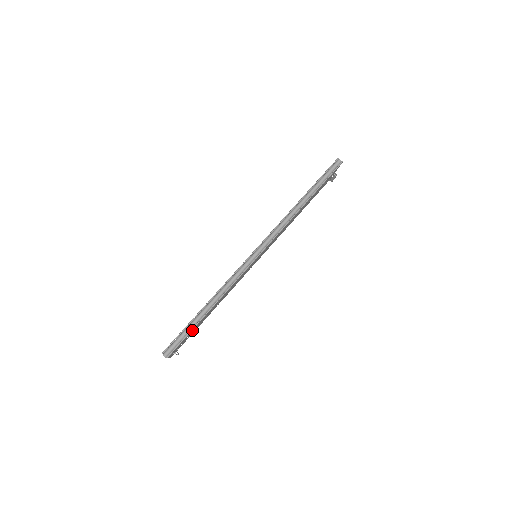
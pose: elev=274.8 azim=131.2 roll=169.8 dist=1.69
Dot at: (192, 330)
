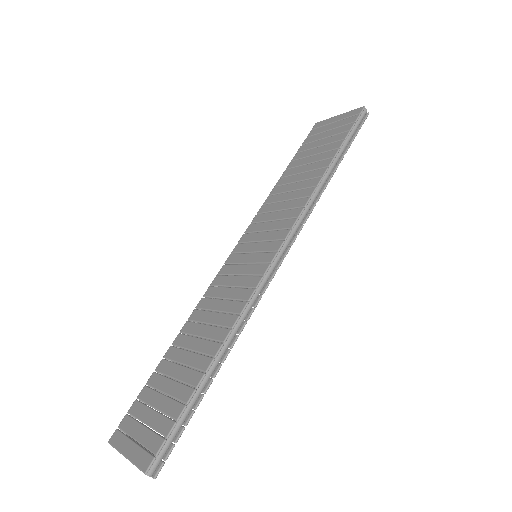
Dot at: (190, 411)
